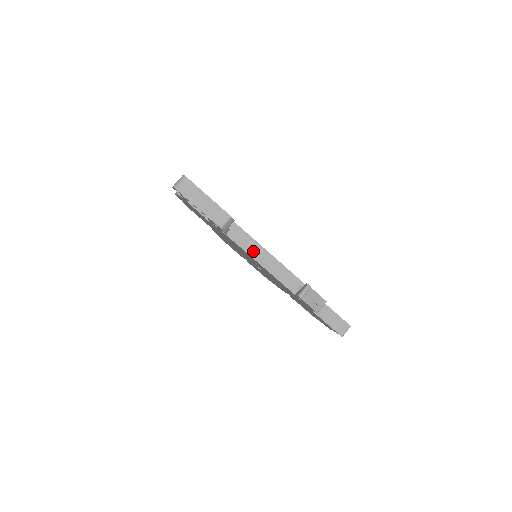
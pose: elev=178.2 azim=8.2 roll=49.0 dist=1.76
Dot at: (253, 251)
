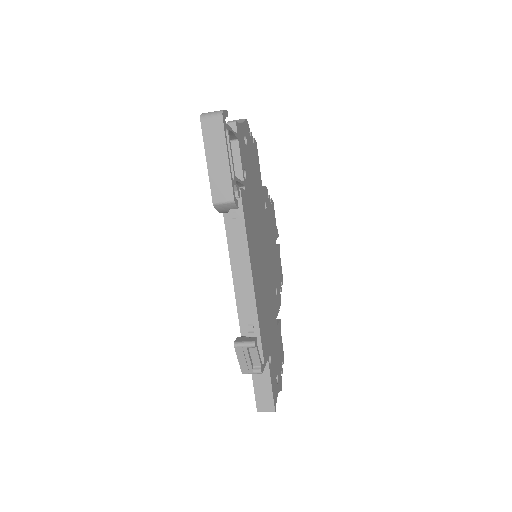
Dot at: (237, 255)
